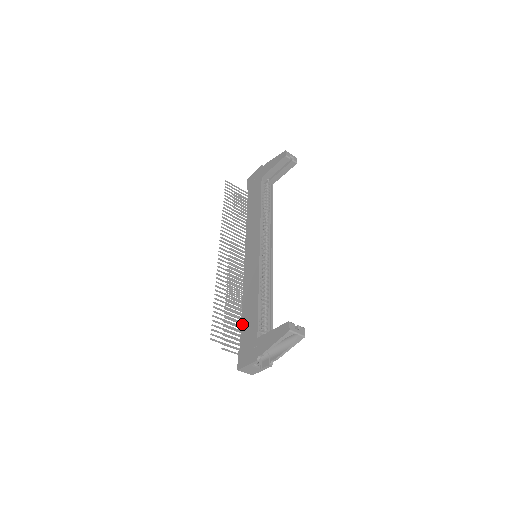
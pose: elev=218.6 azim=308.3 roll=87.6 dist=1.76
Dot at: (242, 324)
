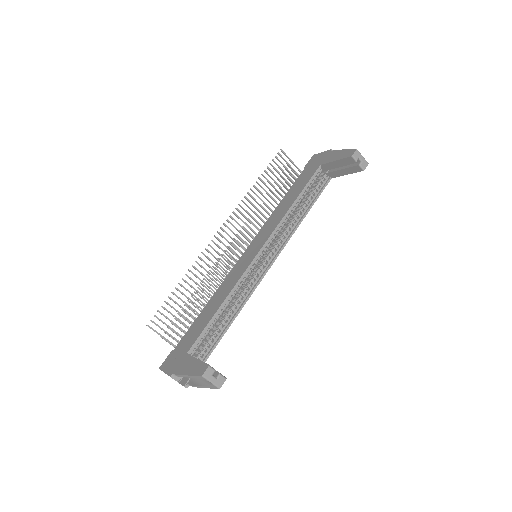
Dot at: (193, 324)
